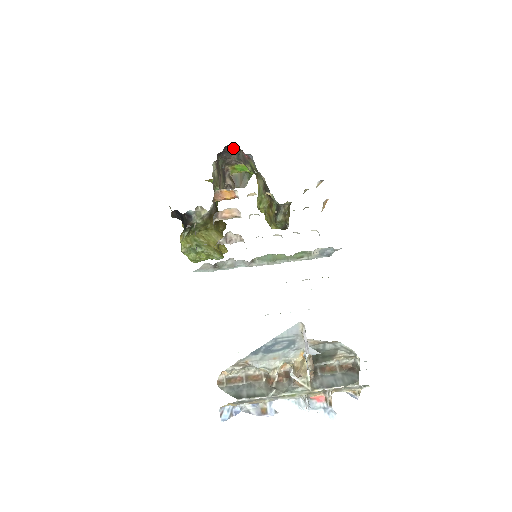
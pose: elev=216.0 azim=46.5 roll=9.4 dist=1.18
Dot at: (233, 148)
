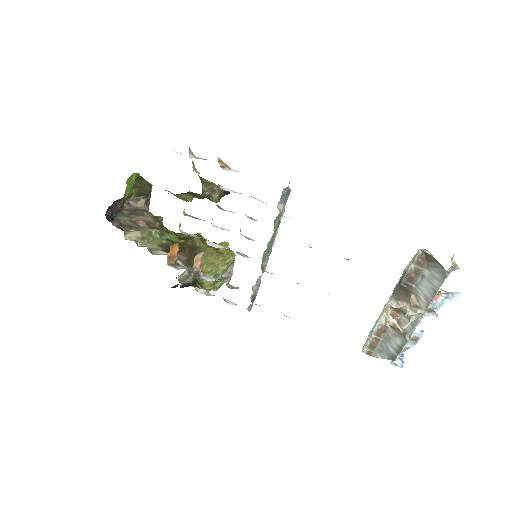
Dot at: (109, 209)
